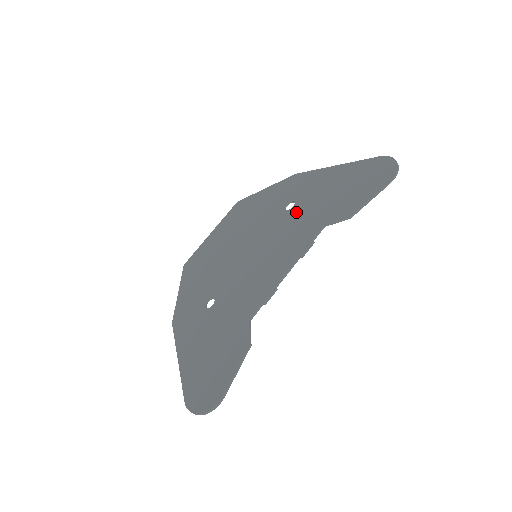
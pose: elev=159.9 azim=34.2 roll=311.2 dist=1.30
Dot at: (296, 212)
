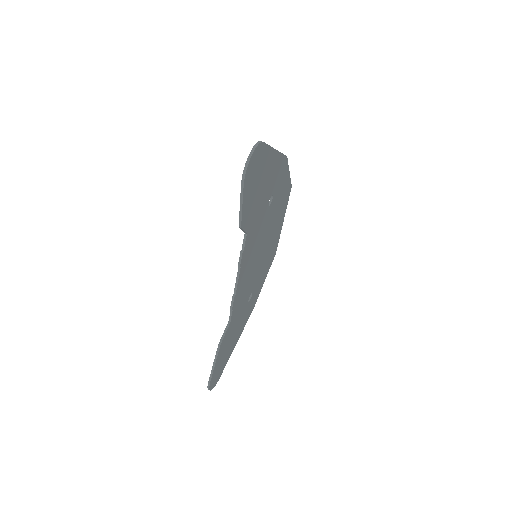
Dot at: occluded
